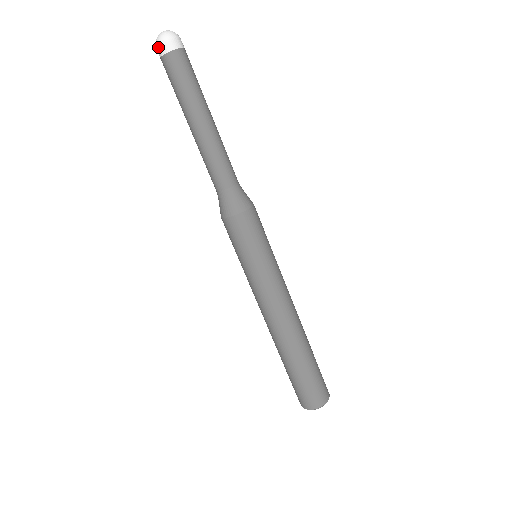
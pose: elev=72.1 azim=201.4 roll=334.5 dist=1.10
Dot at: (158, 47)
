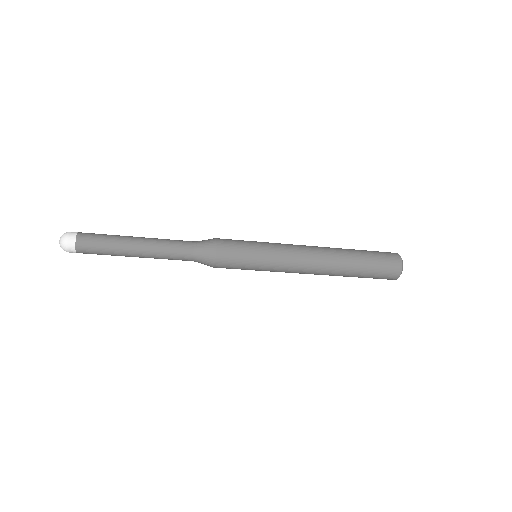
Dot at: occluded
